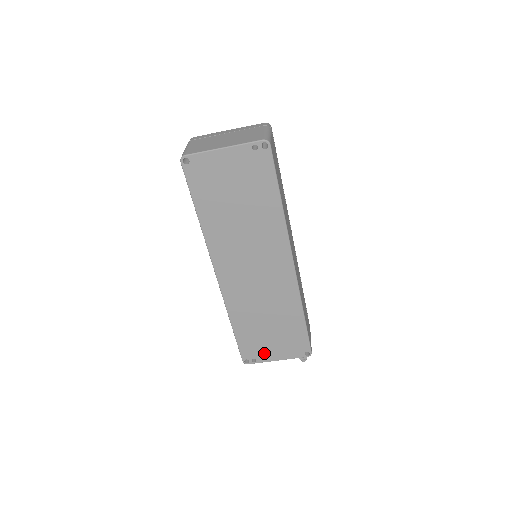
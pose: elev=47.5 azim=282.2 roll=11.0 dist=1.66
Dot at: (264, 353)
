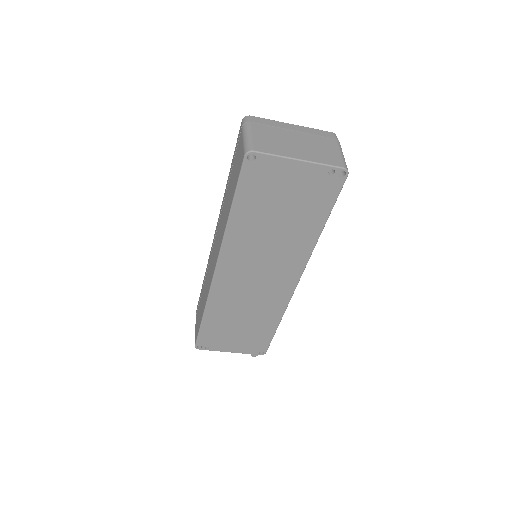
Dot at: (221, 344)
